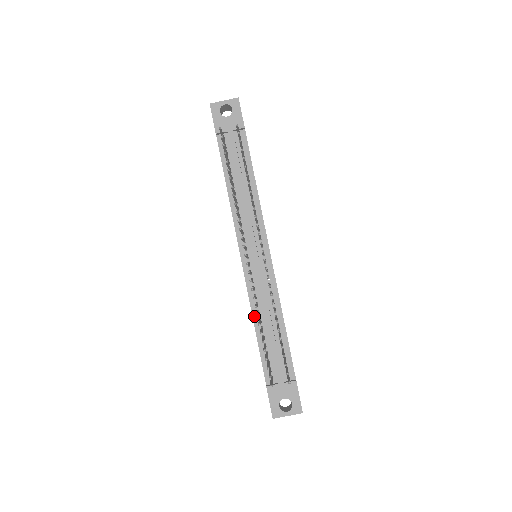
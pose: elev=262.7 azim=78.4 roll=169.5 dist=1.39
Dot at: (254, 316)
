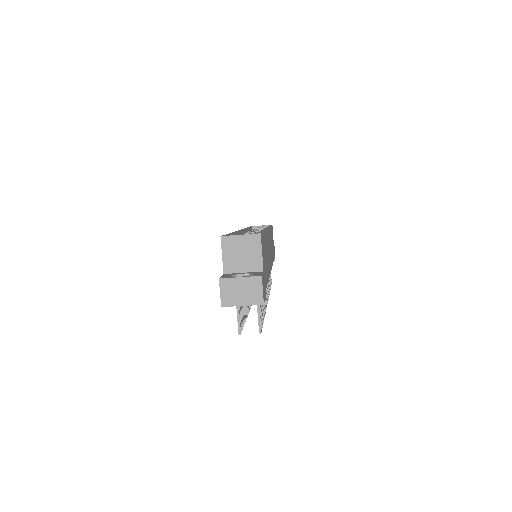
Dot at: occluded
